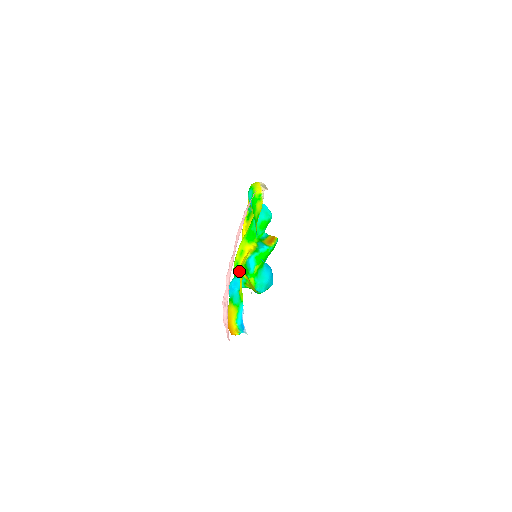
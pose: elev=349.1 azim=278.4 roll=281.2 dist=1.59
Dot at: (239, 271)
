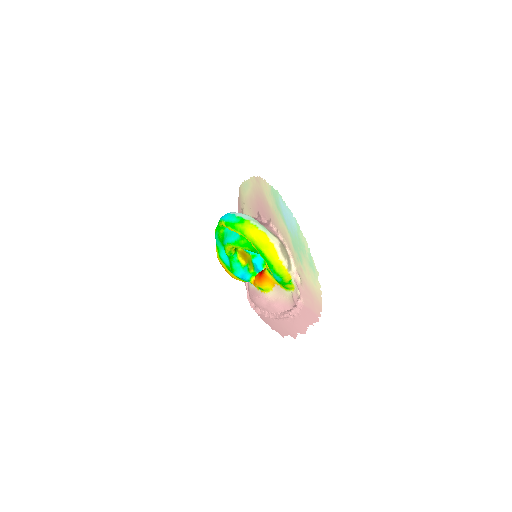
Dot at: (233, 255)
